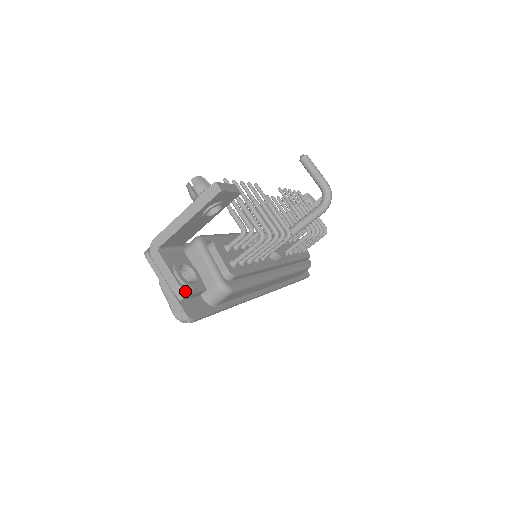
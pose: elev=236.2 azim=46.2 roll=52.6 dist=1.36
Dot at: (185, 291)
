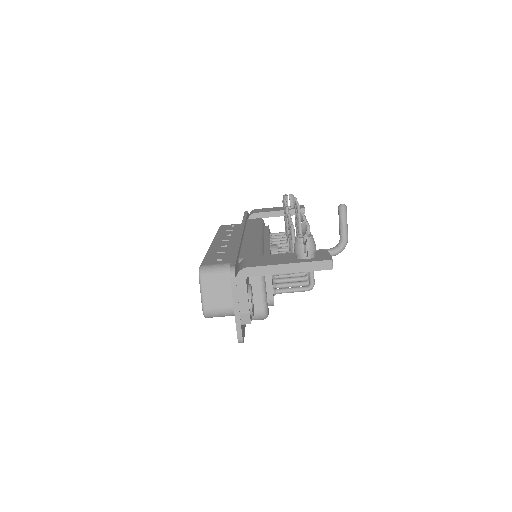
Dot at: occluded
